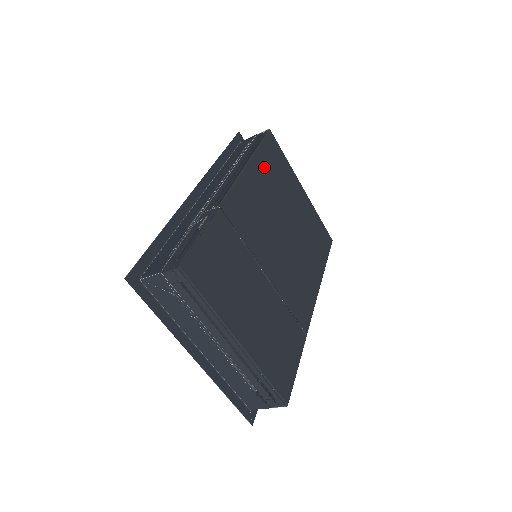
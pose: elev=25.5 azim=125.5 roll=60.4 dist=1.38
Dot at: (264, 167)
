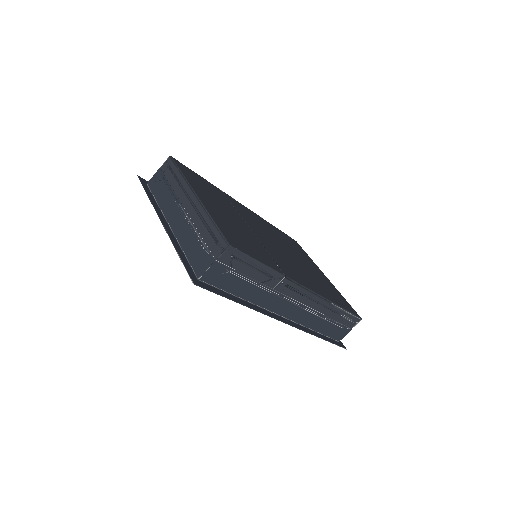
Dot at: (279, 233)
